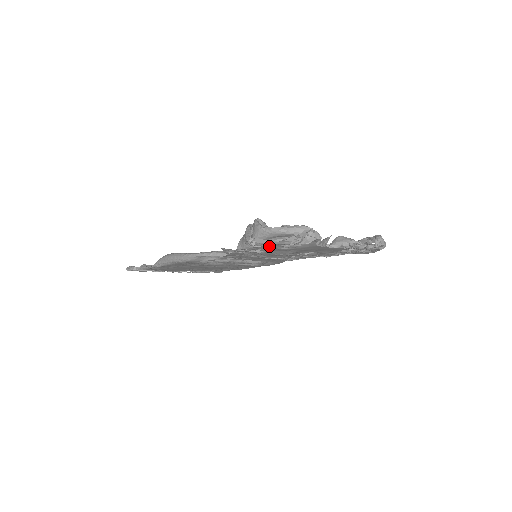
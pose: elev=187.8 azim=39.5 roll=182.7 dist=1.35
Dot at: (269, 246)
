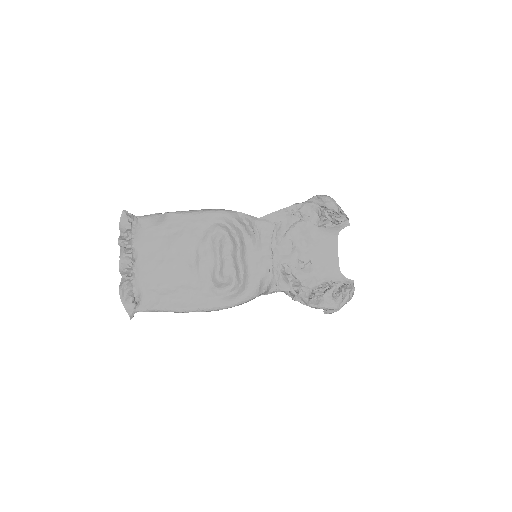
Dot at: (325, 204)
